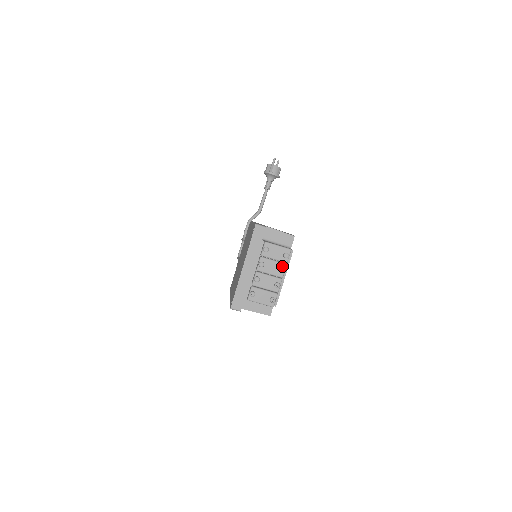
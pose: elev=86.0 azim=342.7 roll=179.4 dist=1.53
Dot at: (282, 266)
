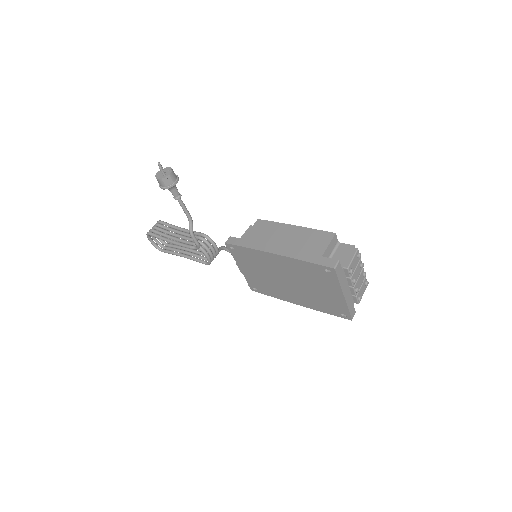
Dot at: (360, 263)
